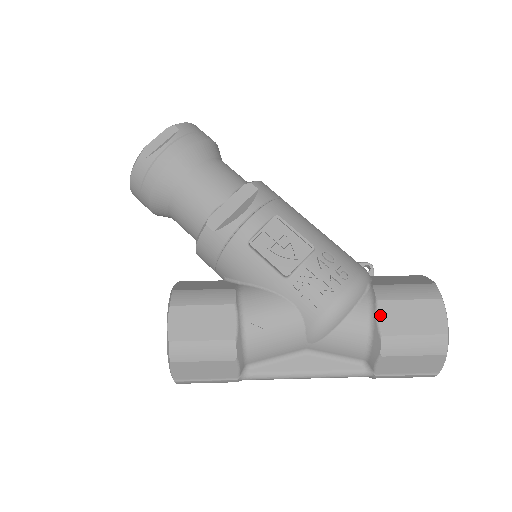
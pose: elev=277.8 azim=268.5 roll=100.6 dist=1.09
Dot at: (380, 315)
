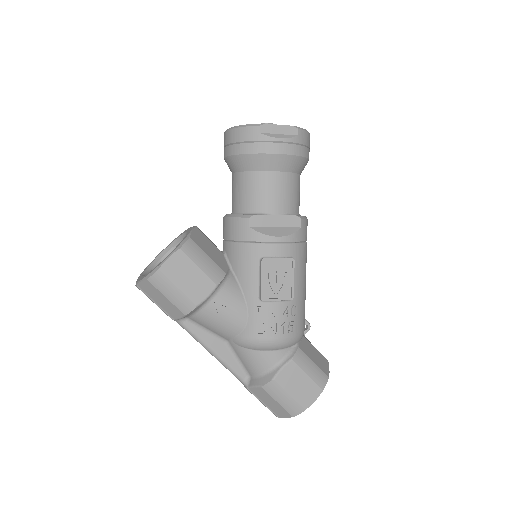
Dot at: (285, 368)
